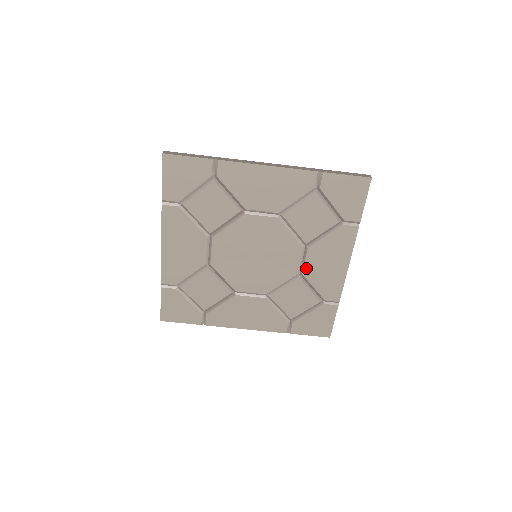
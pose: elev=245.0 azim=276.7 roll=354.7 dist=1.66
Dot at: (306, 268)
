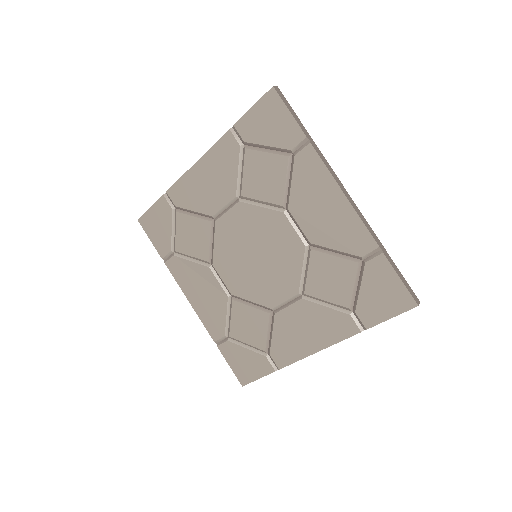
Dot at: (307, 233)
